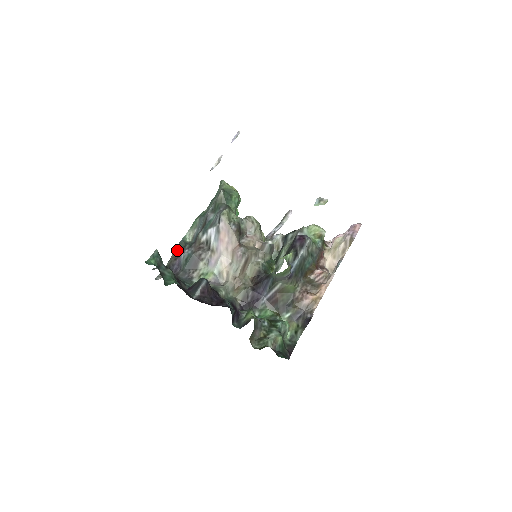
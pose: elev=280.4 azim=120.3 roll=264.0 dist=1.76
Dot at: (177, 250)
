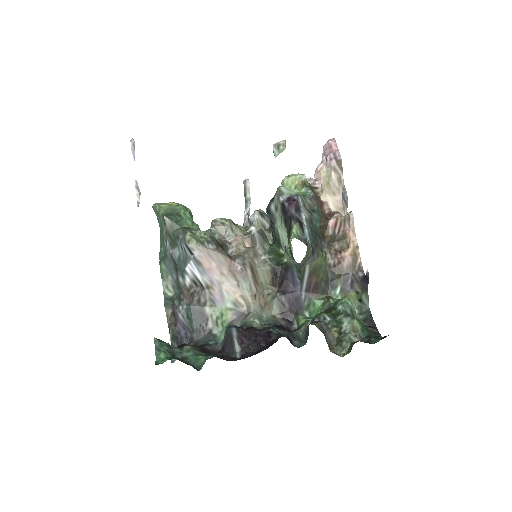
Dot at: (168, 314)
